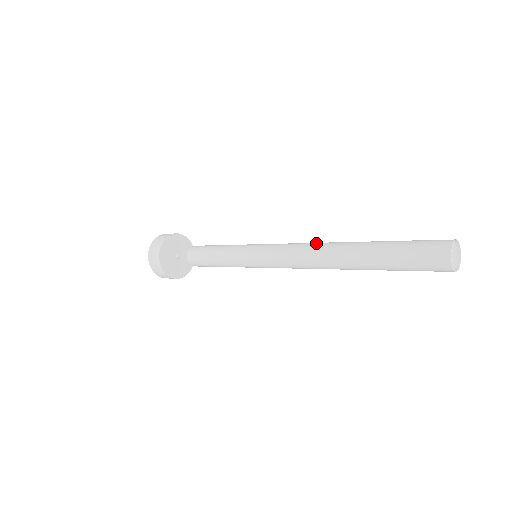
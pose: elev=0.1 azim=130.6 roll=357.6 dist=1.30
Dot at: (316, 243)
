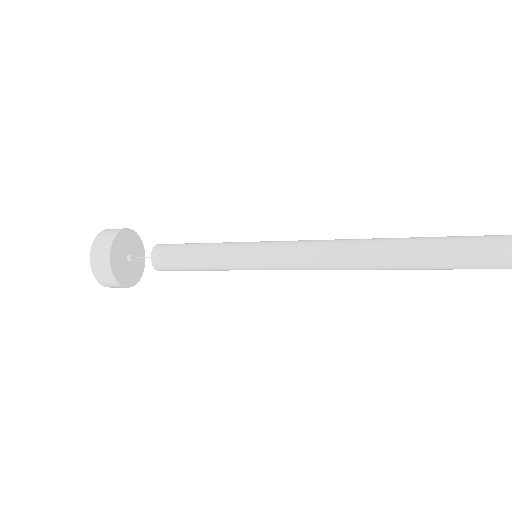
Dot at: (347, 239)
